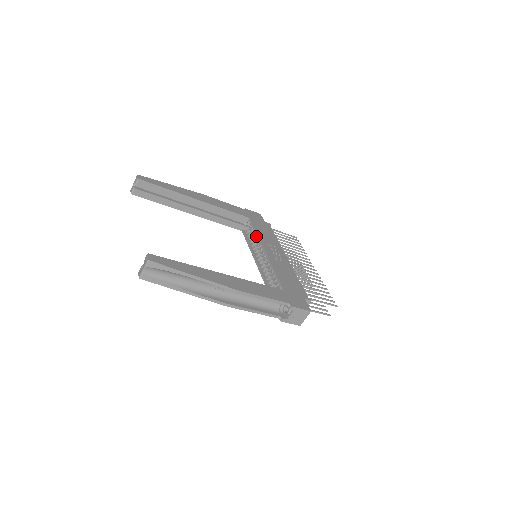
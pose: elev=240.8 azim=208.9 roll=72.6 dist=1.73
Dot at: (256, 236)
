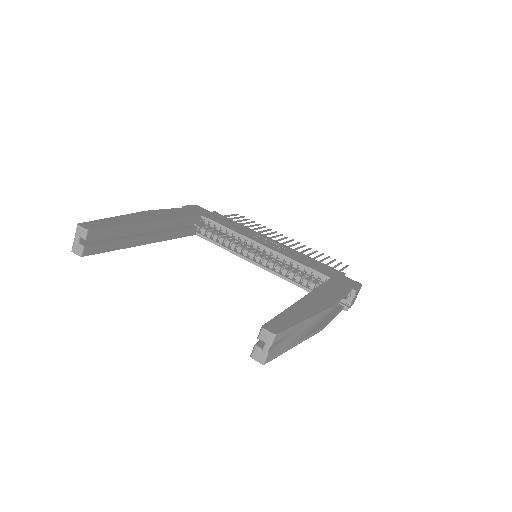
Dot at: (229, 233)
